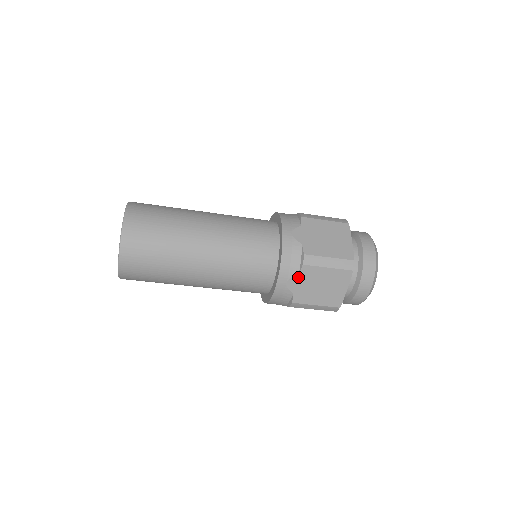
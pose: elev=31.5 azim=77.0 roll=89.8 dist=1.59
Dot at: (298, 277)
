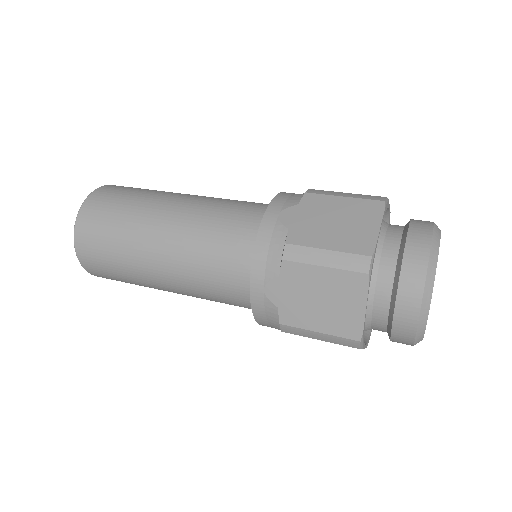
Dot at: occluded
